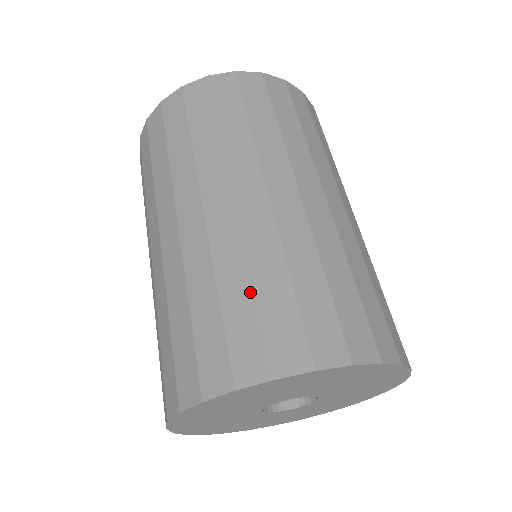
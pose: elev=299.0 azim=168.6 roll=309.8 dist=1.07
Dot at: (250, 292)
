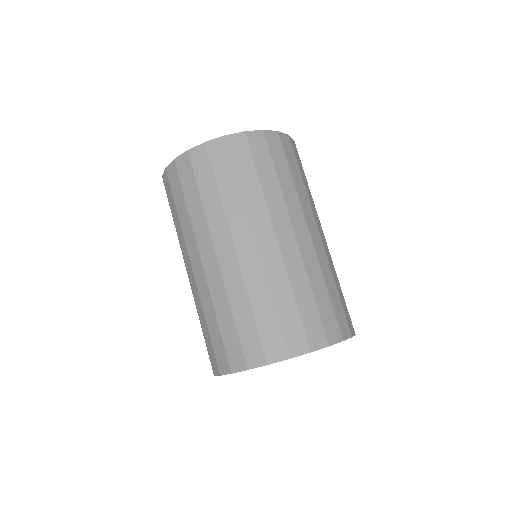
Dot at: (312, 297)
